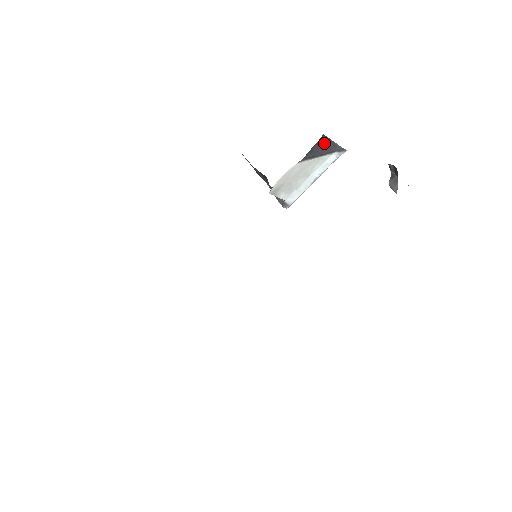
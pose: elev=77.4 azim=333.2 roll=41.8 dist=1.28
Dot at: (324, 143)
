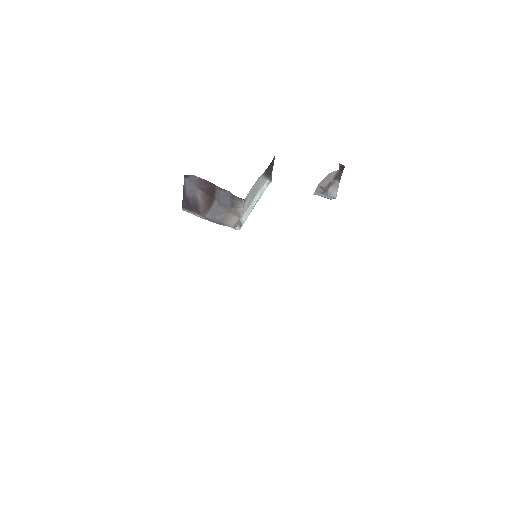
Dot at: (272, 163)
